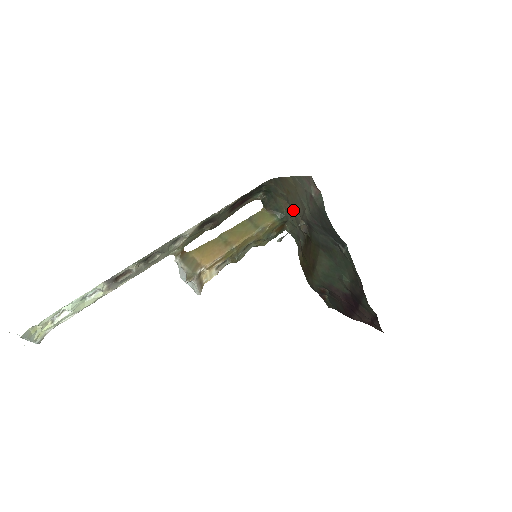
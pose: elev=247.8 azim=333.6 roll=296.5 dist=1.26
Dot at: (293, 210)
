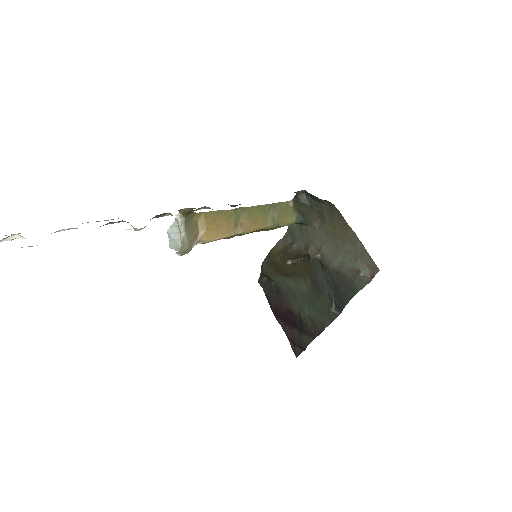
Dot at: (319, 233)
